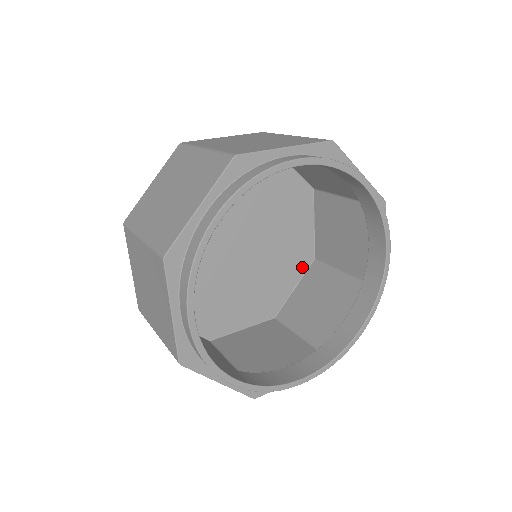
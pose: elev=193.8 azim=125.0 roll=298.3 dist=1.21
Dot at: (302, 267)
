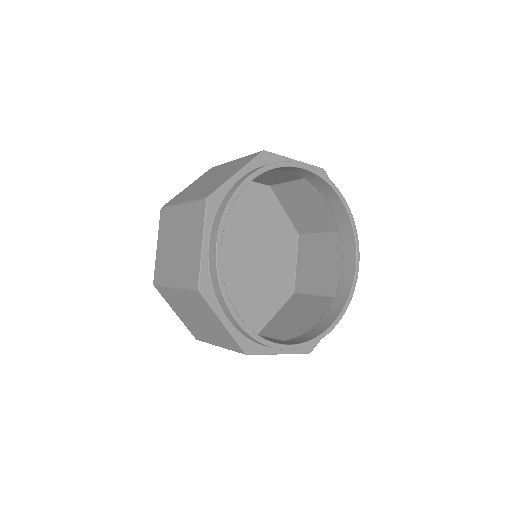
Dot at: (284, 297)
